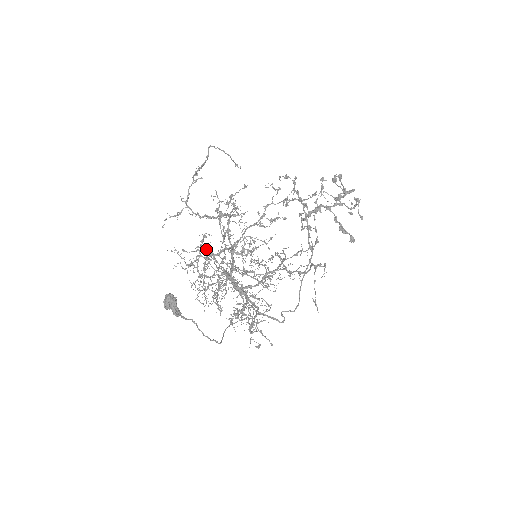
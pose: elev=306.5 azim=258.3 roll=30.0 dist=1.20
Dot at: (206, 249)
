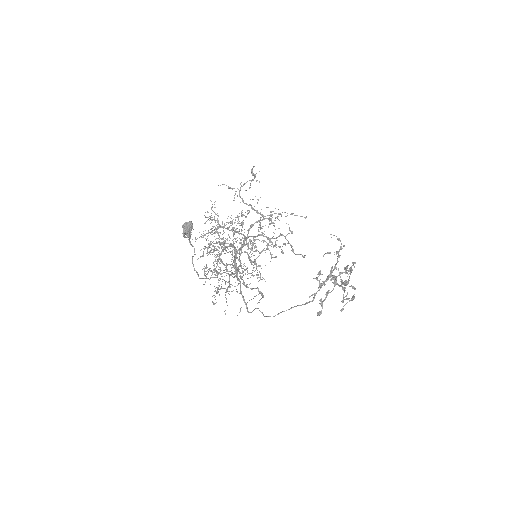
Dot at: occluded
